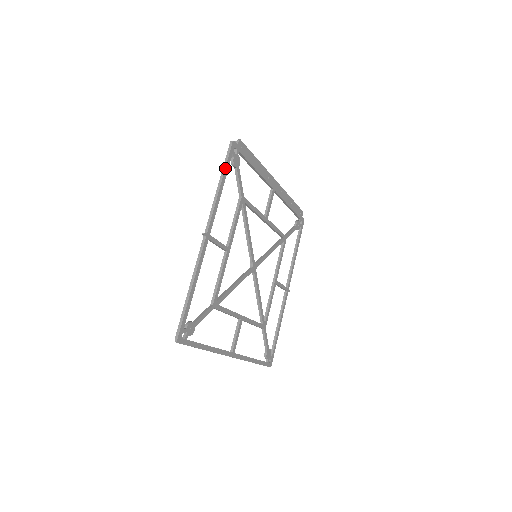
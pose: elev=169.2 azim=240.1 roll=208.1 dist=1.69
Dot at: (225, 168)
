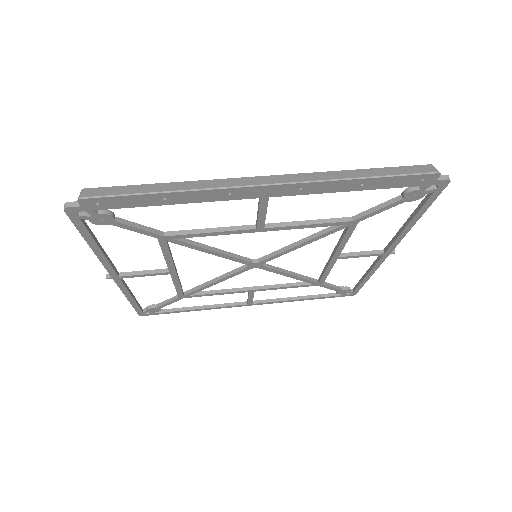
Dot at: (82, 235)
